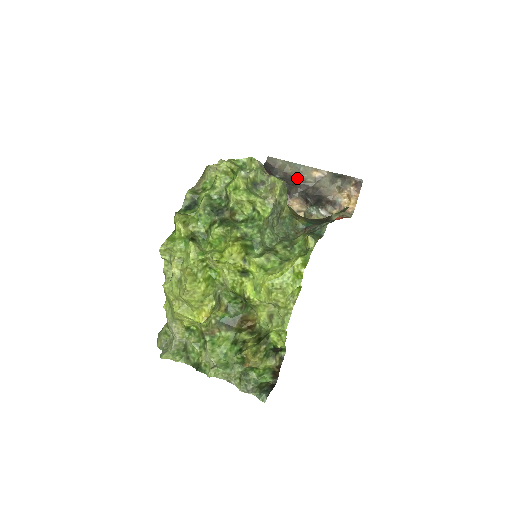
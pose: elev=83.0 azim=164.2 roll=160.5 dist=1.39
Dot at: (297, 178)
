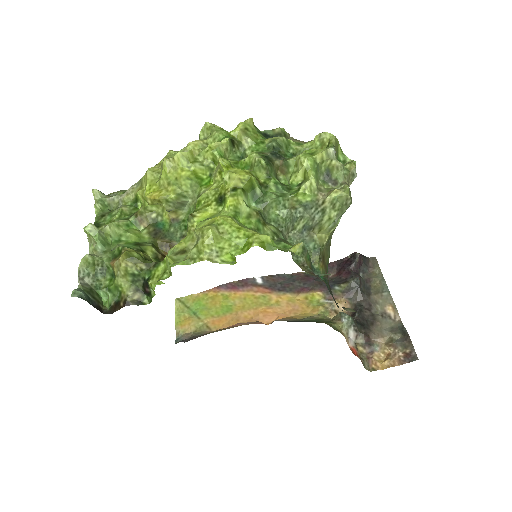
Dot at: (372, 294)
